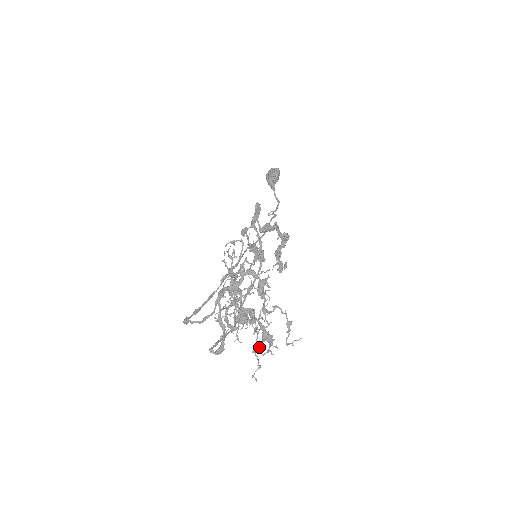
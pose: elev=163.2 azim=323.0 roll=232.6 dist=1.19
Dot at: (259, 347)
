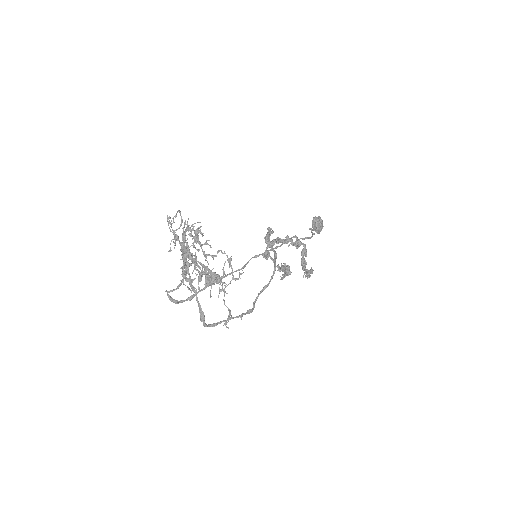
Dot at: (211, 288)
